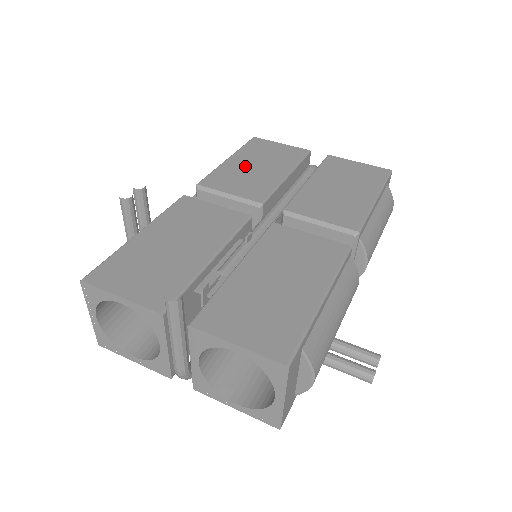
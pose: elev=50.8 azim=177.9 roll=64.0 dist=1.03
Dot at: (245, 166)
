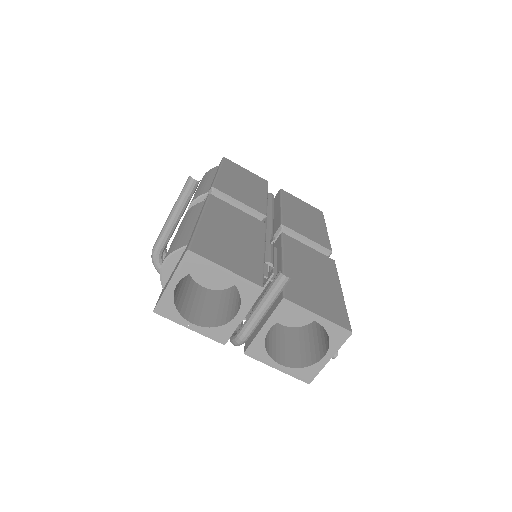
Dot at: (235, 181)
